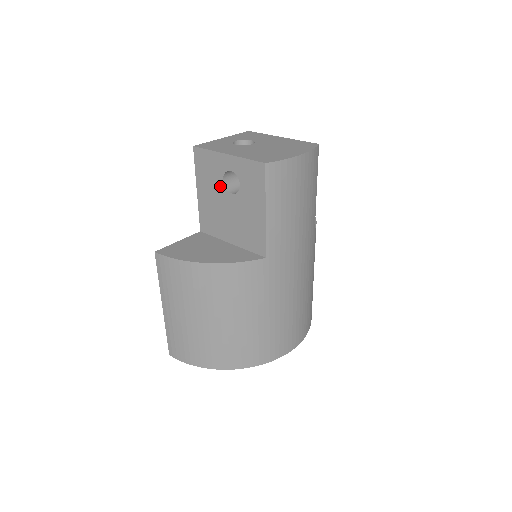
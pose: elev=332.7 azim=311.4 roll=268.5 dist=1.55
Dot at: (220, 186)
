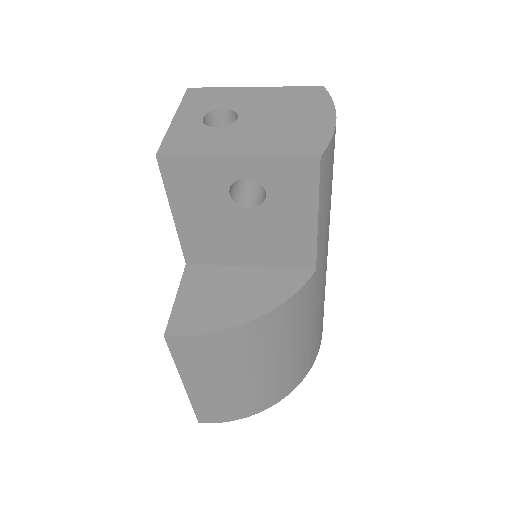
Dot at: (223, 202)
